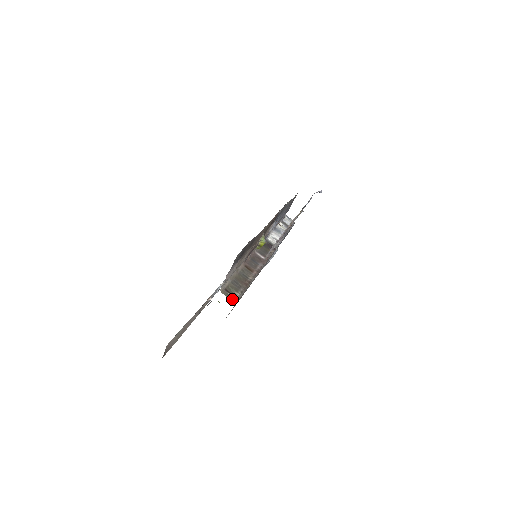
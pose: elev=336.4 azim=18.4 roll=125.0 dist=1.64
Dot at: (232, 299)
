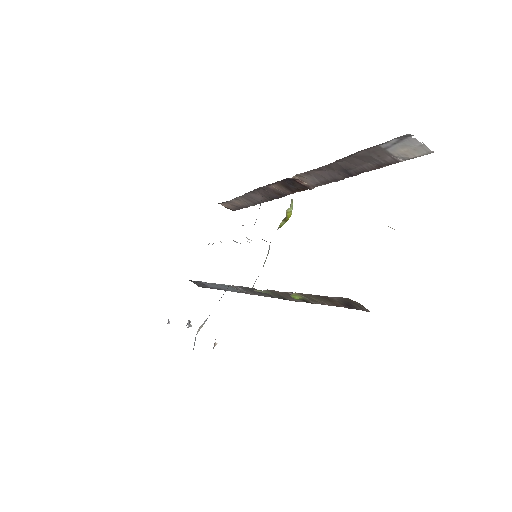
Dot at: occluded
